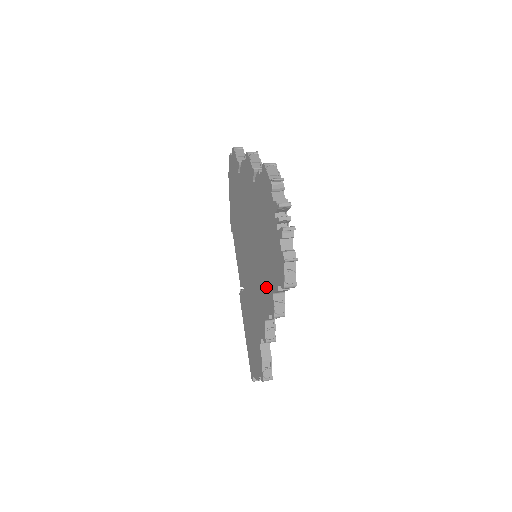
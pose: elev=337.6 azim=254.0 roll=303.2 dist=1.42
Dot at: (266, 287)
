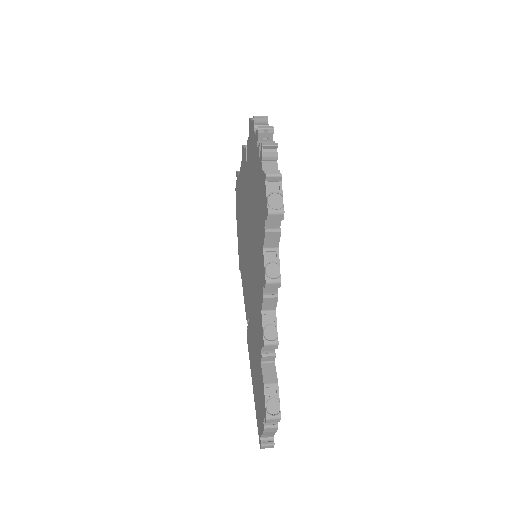
Dot at: (259, 258)
